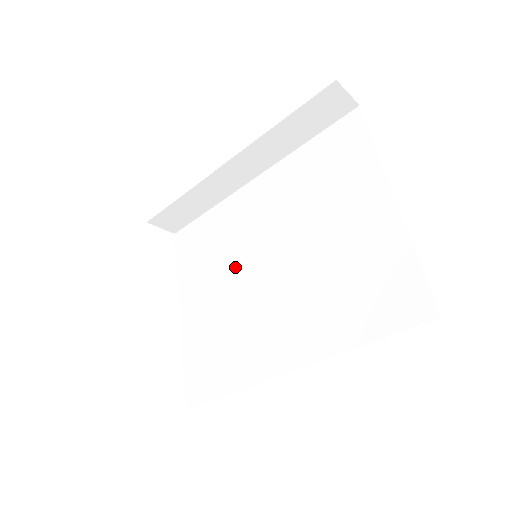
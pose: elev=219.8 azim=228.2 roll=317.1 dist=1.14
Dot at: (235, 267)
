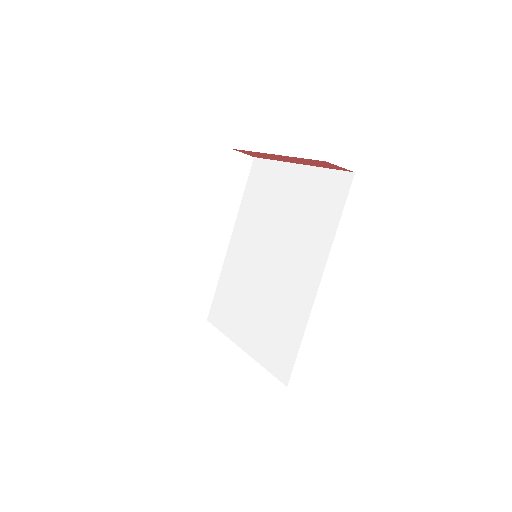
Dot at: (253, 285)
